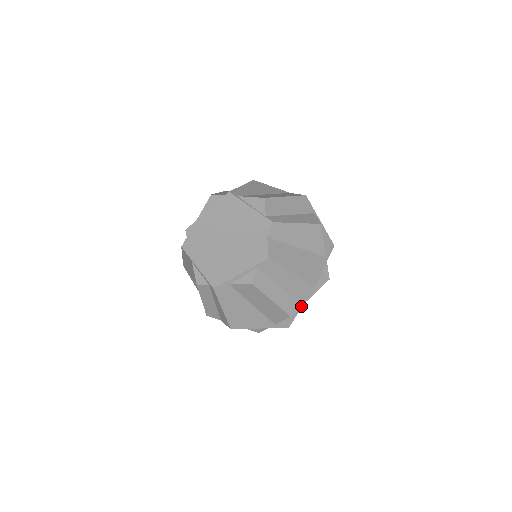
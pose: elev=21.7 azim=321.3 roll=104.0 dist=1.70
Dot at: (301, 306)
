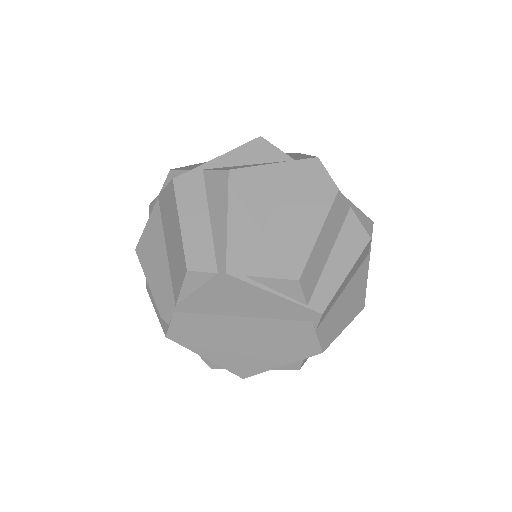
Dot at: occluded
